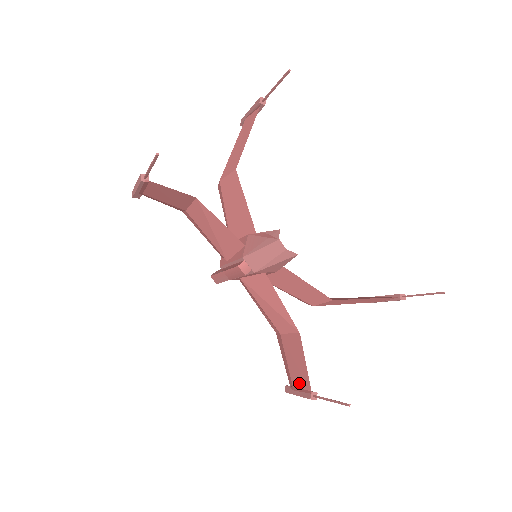
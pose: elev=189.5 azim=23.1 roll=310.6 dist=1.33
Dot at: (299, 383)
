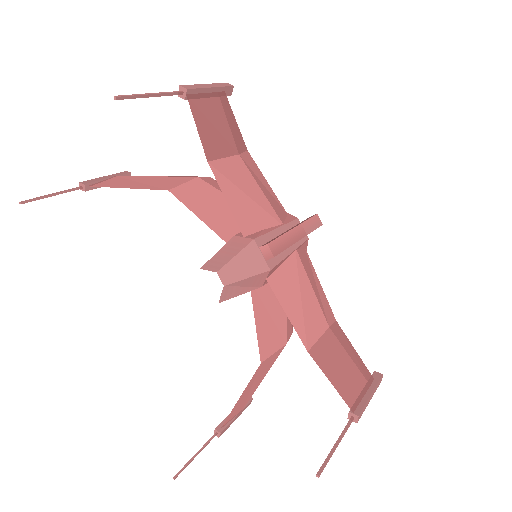
Dot at: occluded
